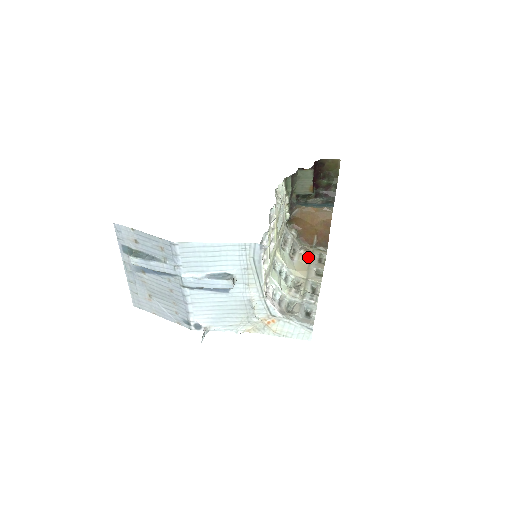
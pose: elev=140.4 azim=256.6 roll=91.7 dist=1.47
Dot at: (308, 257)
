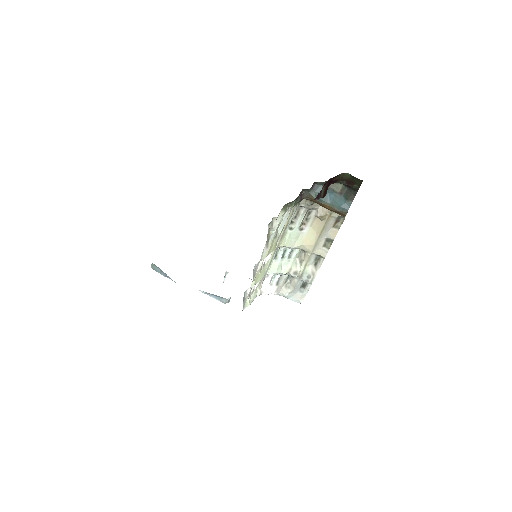
Dot at: (322, 224)
